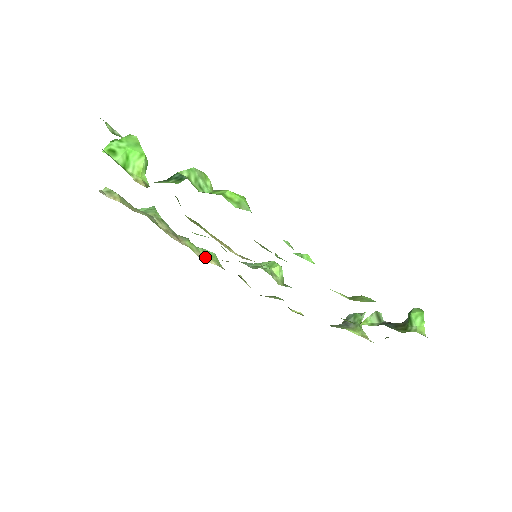
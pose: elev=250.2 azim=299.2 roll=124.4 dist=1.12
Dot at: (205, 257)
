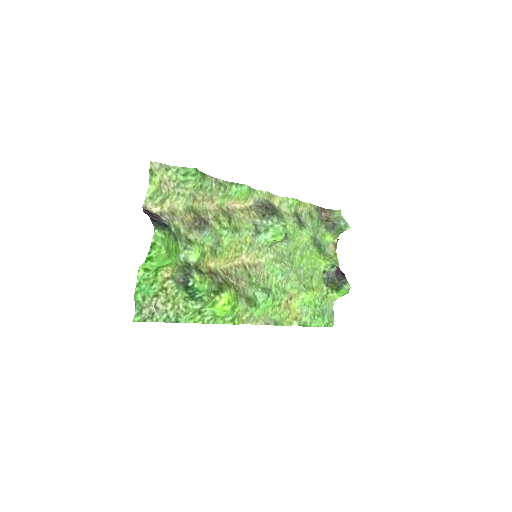
Dot at: (234, 201)
